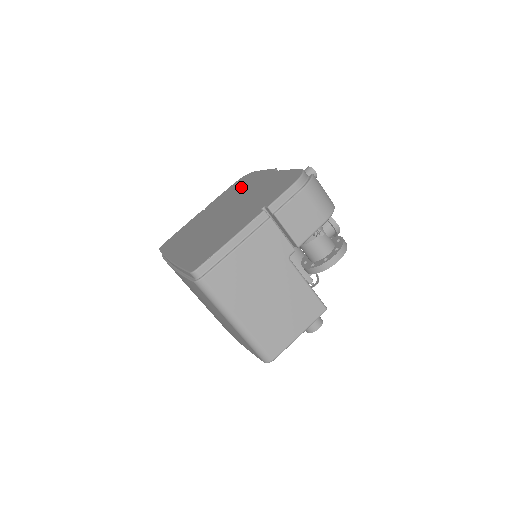
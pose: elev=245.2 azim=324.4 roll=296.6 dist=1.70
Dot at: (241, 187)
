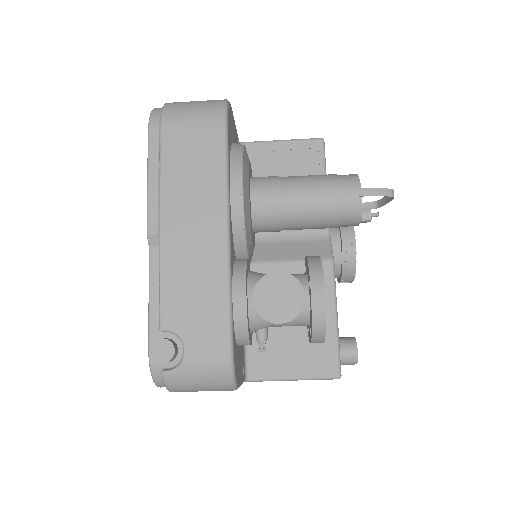
Dot at: occluded
